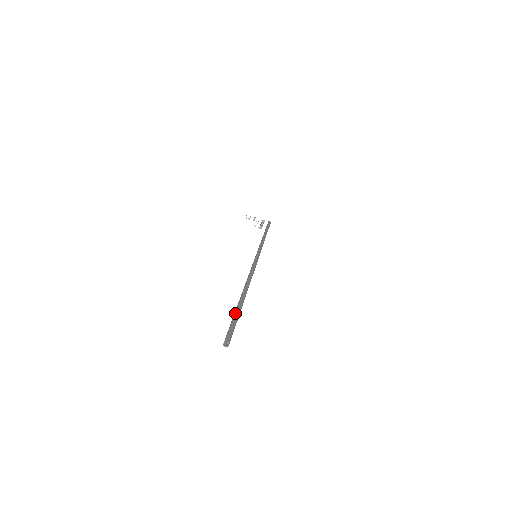
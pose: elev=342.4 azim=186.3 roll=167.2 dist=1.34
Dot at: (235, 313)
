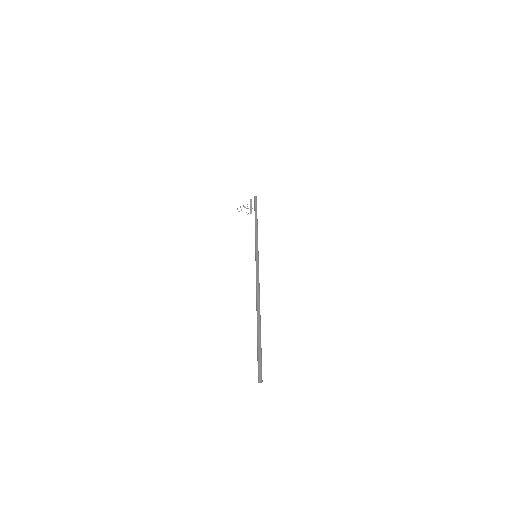
Dot at: (257, 344)
